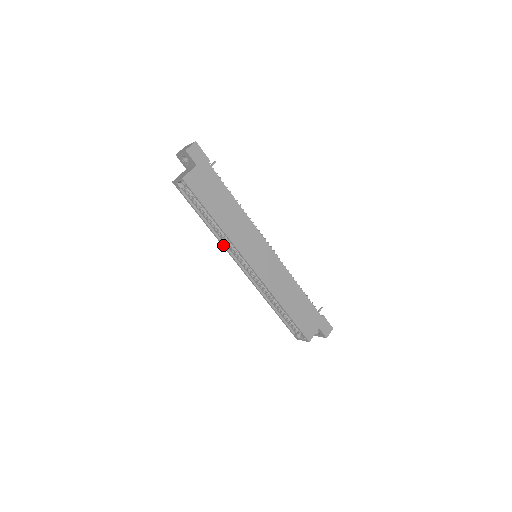
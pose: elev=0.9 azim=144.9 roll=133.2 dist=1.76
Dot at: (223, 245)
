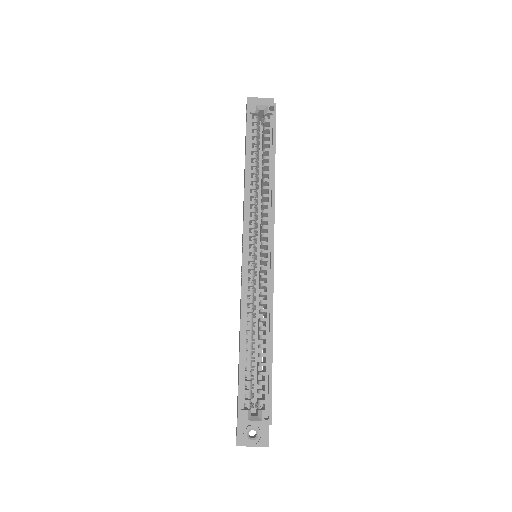
Dot at: (247, 205)
